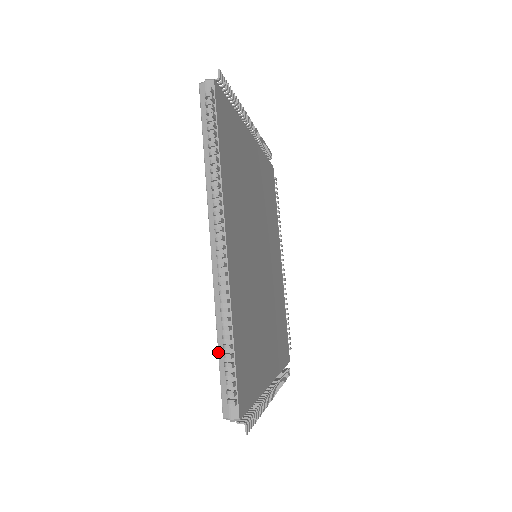
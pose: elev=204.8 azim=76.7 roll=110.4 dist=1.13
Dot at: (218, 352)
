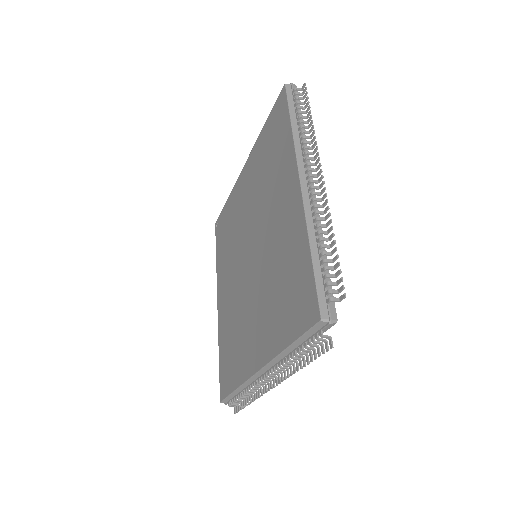
Dot at: (233, 393)
